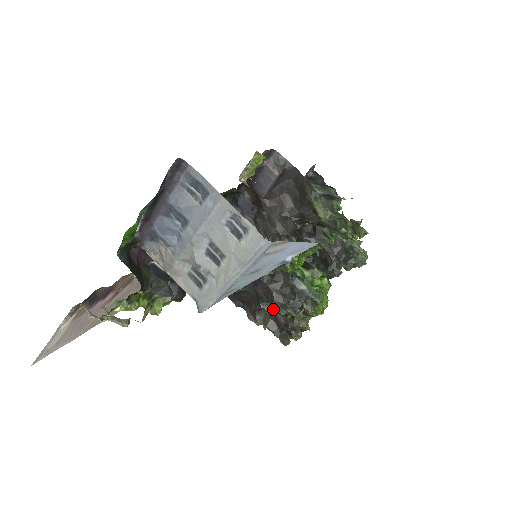
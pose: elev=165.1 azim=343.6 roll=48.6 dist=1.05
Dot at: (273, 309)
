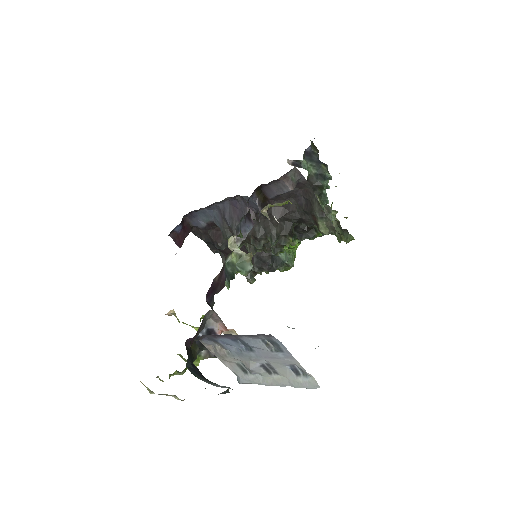
Dot at: occluded
